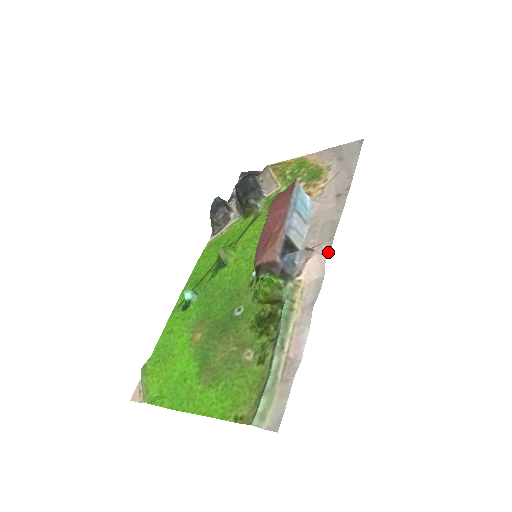
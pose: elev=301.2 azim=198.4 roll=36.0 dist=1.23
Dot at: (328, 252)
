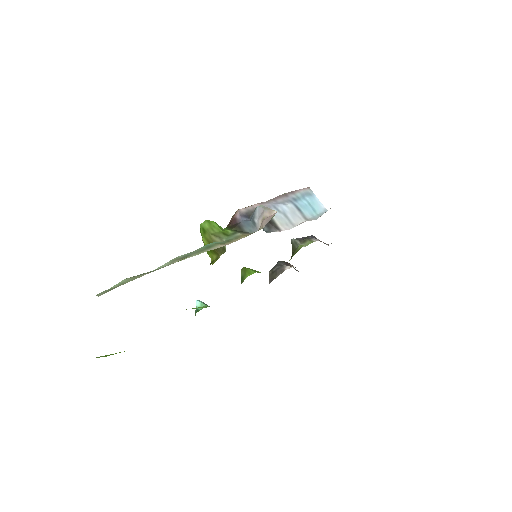
Dot at: occluded
